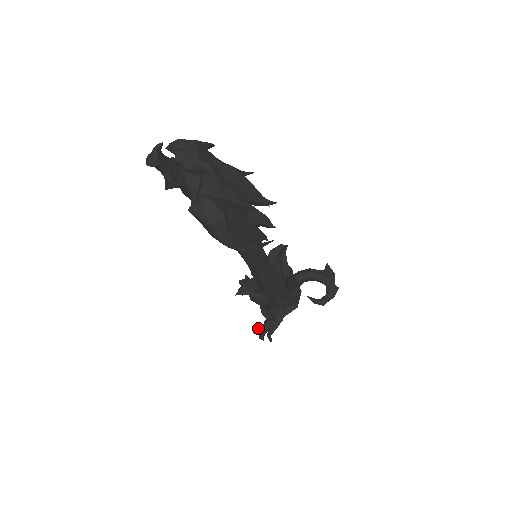
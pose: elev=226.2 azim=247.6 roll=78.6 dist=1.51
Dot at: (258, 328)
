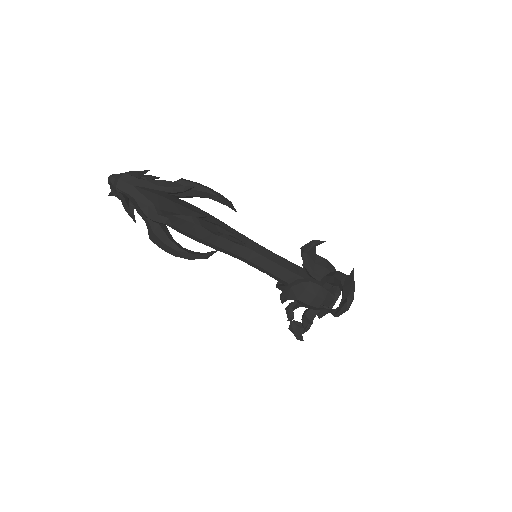
Dot at: (295, 323)
